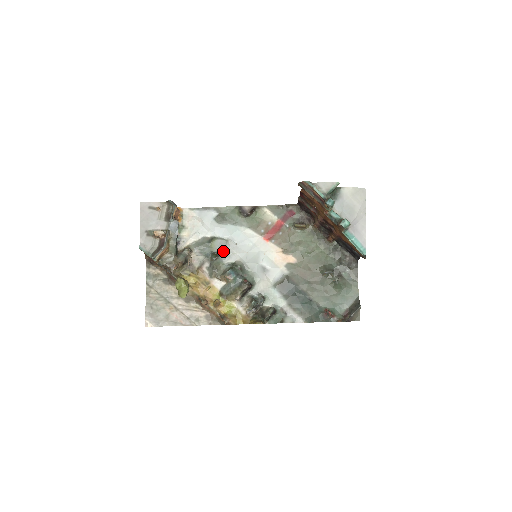
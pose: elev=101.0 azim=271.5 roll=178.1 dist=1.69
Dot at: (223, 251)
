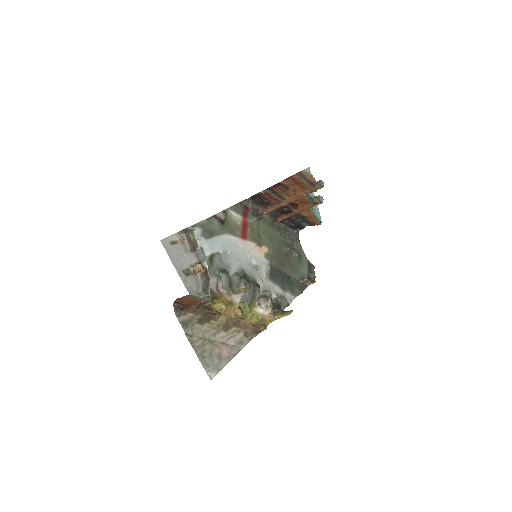
Dot at: (225, 265)
